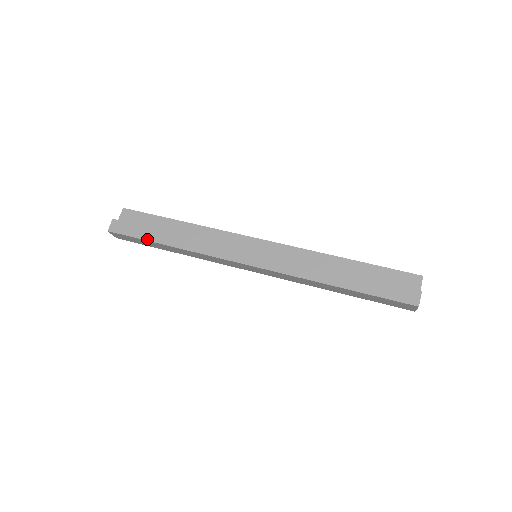
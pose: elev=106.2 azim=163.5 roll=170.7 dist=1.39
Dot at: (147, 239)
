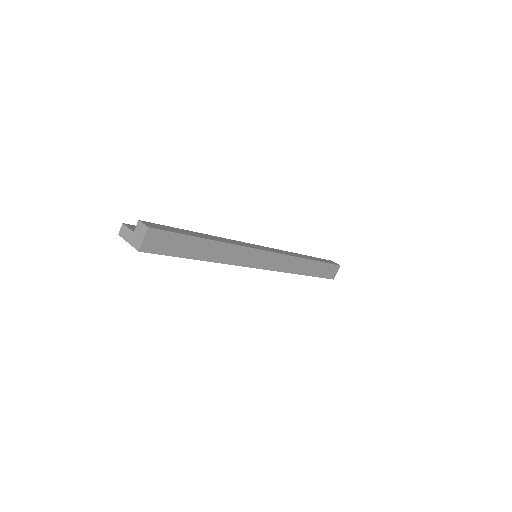
Dot at: (191, 235)
